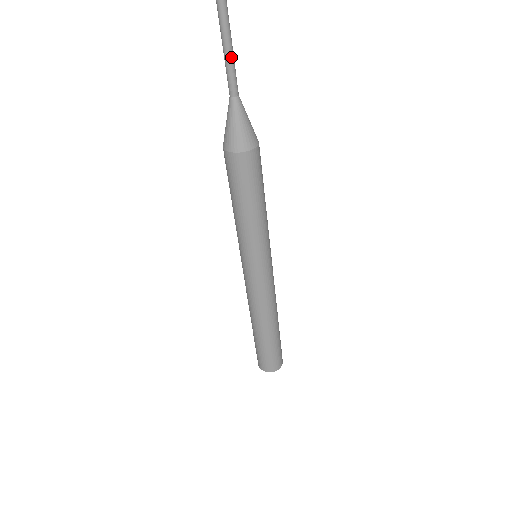
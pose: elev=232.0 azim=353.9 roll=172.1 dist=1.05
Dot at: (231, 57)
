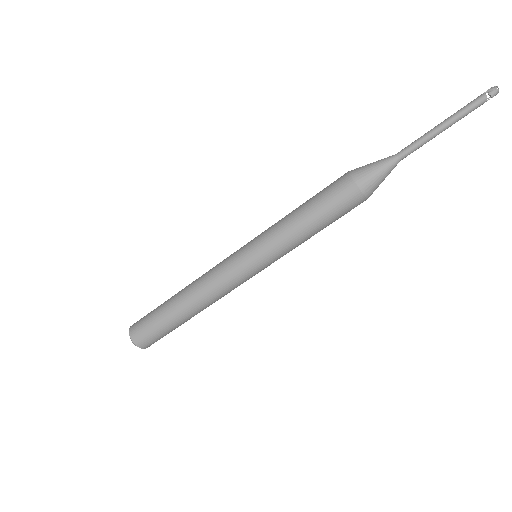
Dot at: occluded
